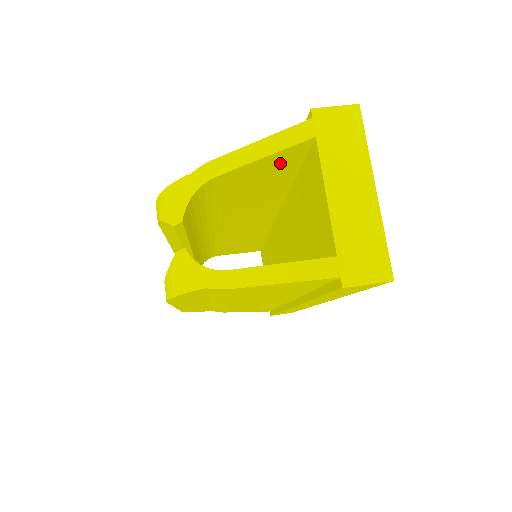
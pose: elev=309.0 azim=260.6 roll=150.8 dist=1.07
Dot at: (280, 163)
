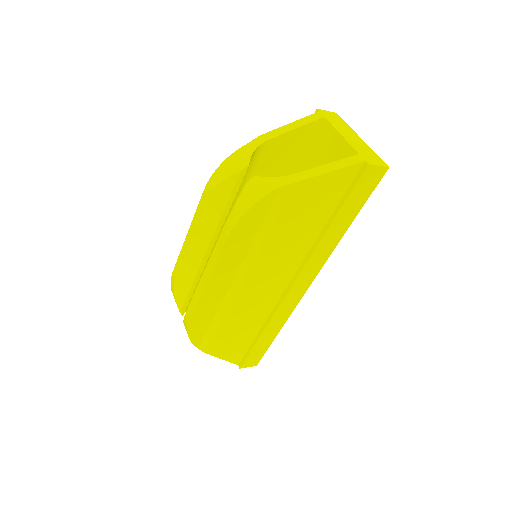
Dot at: (300, 141)
